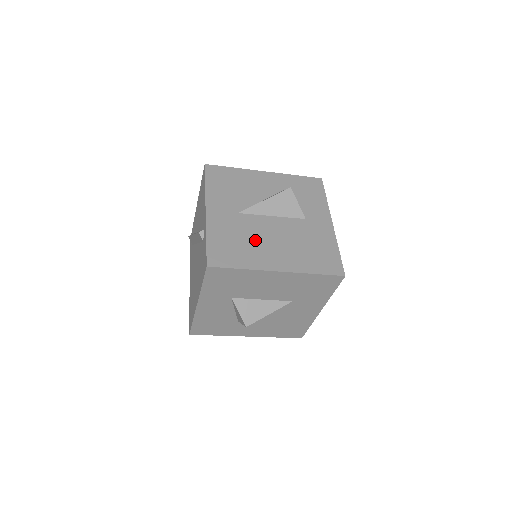
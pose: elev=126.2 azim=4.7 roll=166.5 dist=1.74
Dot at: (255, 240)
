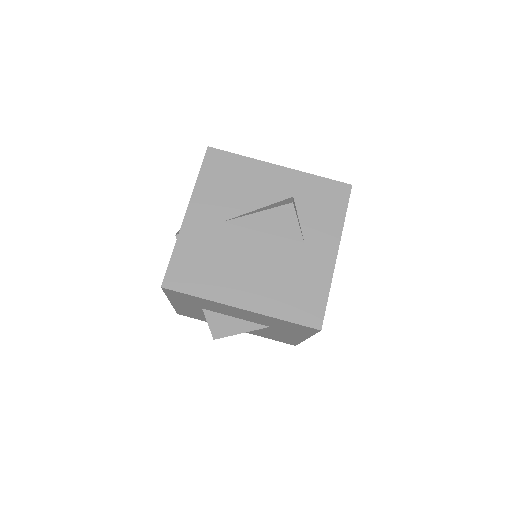
Dot at: (229, 262)
